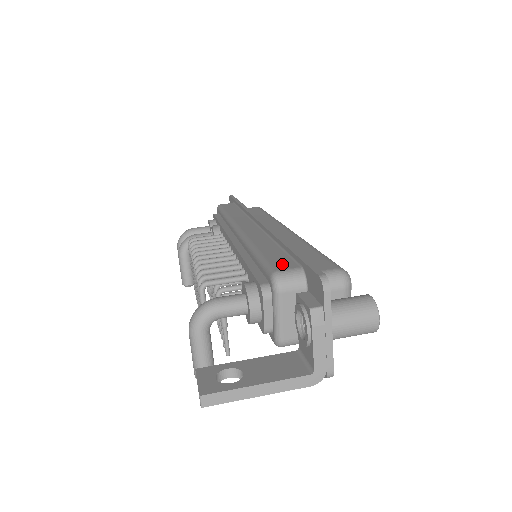
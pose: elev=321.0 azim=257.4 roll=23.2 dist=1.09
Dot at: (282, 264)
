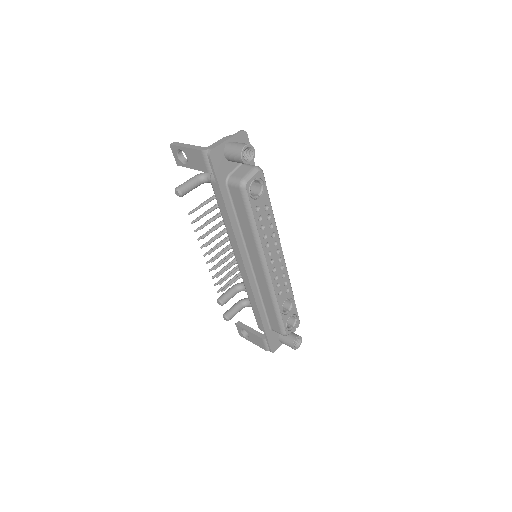
Dot at: occluded
